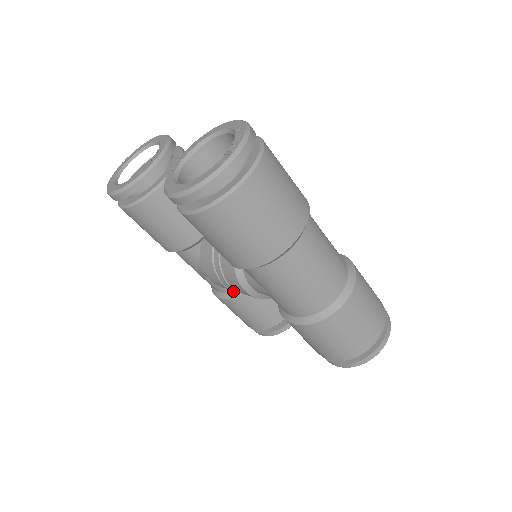
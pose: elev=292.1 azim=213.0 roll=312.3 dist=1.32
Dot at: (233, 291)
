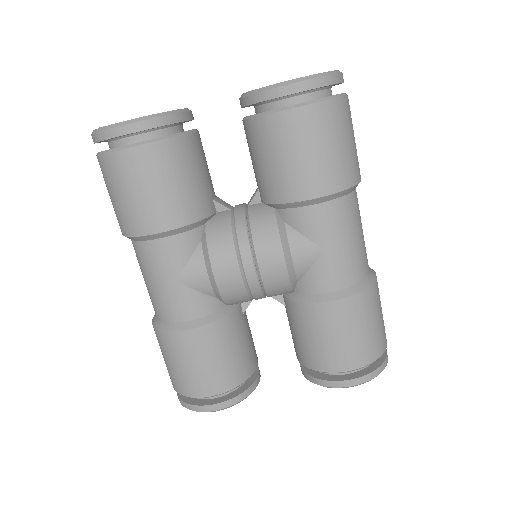
Dot at: (214, 313)
